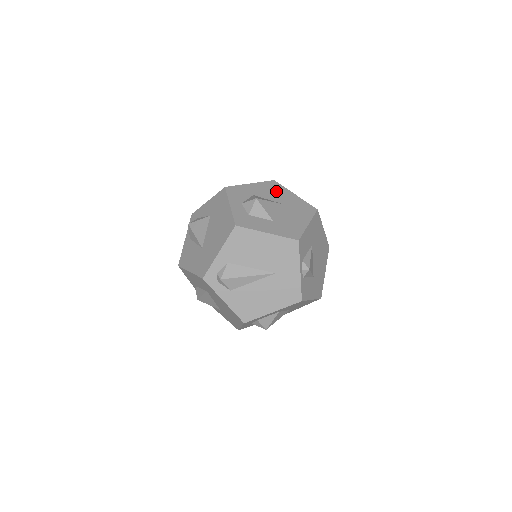
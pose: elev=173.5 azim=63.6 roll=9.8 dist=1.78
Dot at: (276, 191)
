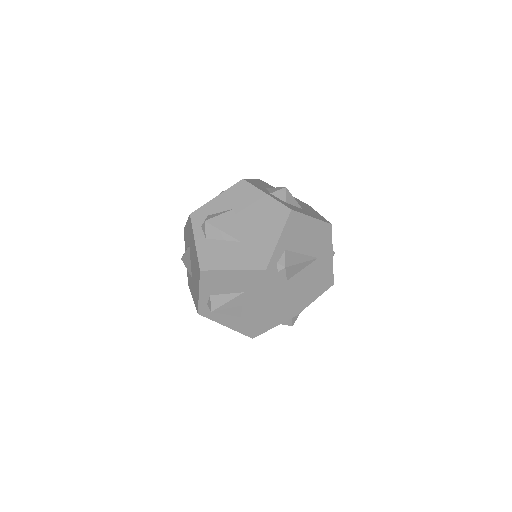
Dot at: (272, 187)
